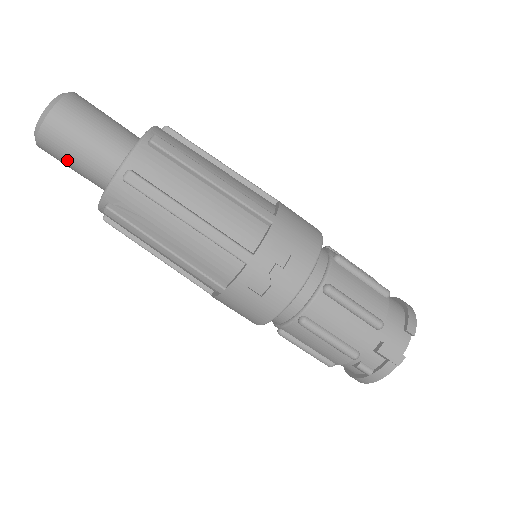
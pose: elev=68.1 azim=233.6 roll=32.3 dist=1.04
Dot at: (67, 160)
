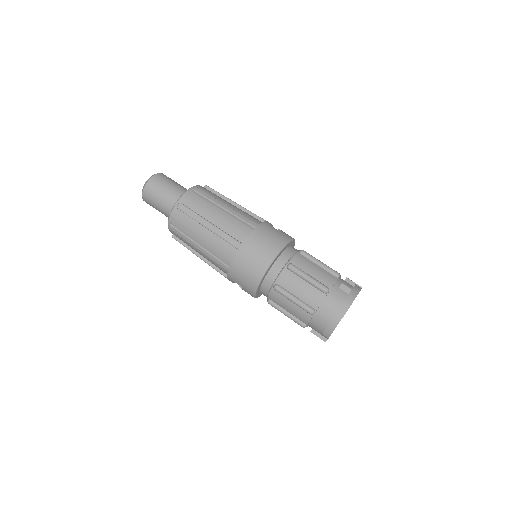
Dot at: (167, 184)
